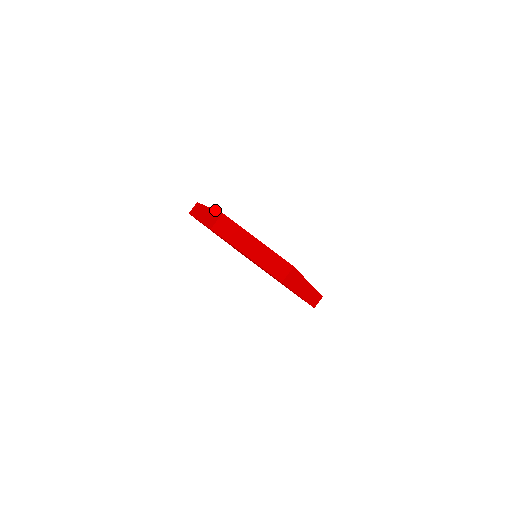
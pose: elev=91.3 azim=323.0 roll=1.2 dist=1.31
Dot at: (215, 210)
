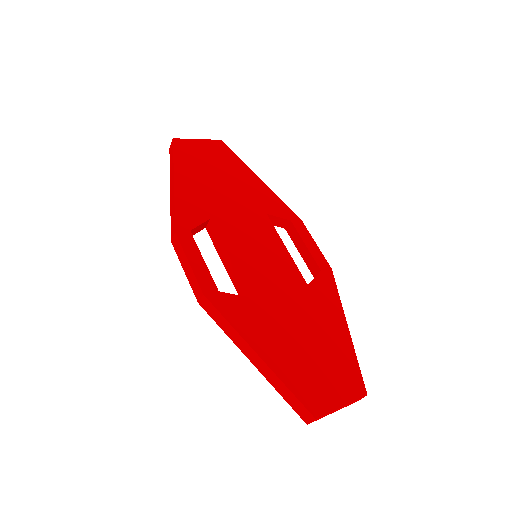
Dot at: (290, 392)
